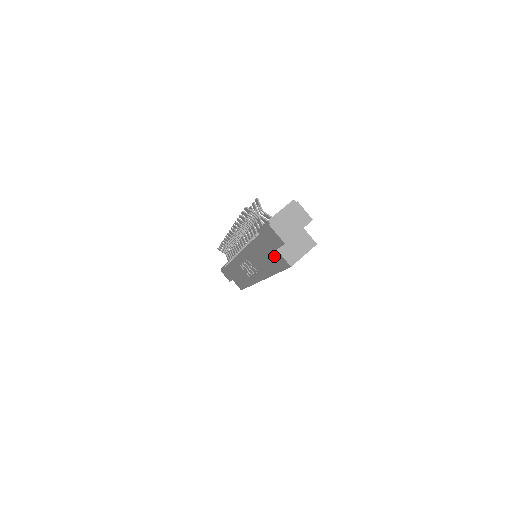
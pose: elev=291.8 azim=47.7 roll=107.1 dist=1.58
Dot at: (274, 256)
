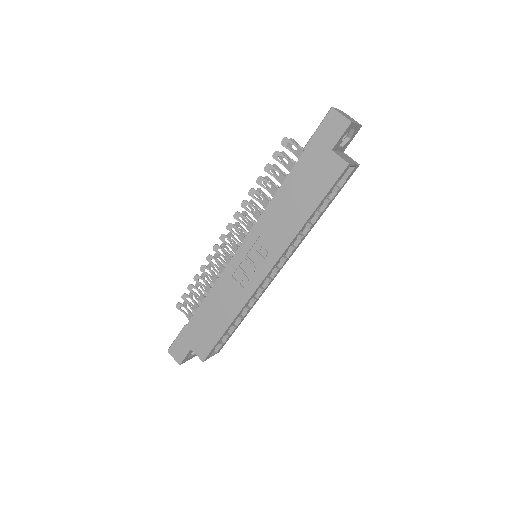
Dot at: (322, 171)
